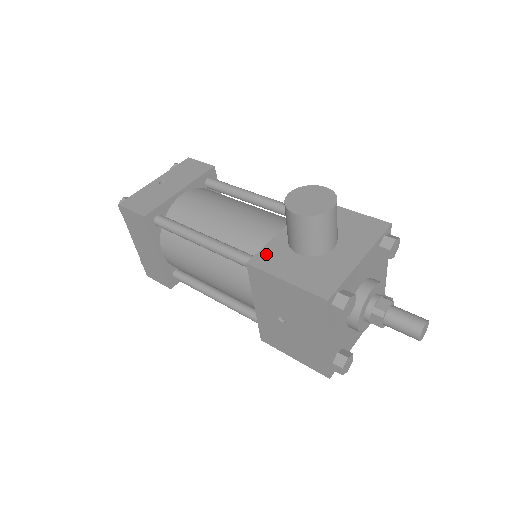
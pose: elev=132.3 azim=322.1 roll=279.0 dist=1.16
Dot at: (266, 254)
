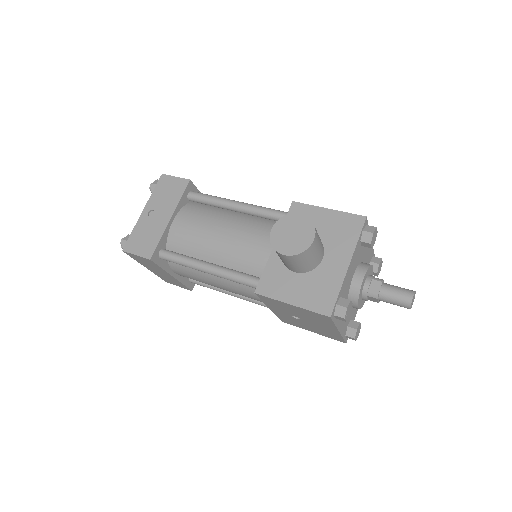
Dot at: (268, 279)
